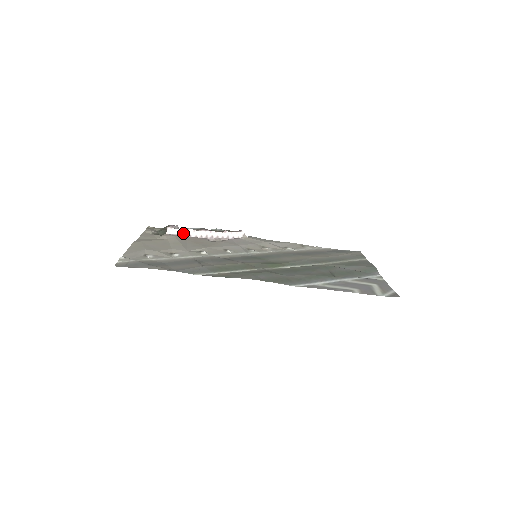
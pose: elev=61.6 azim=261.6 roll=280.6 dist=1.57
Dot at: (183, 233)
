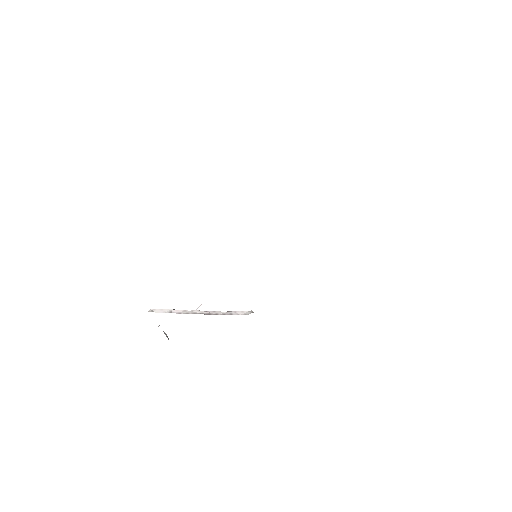
Dot at: (169, 311)
